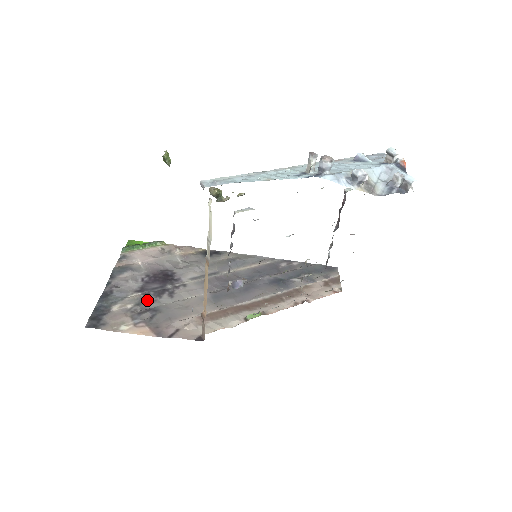
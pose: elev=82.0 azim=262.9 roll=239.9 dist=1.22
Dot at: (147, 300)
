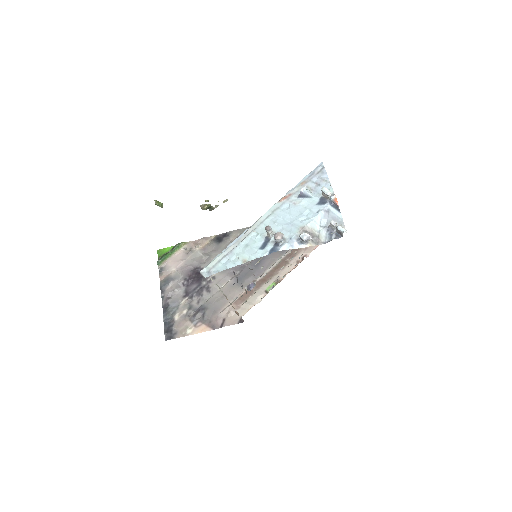
Dot at: (194, 302)
